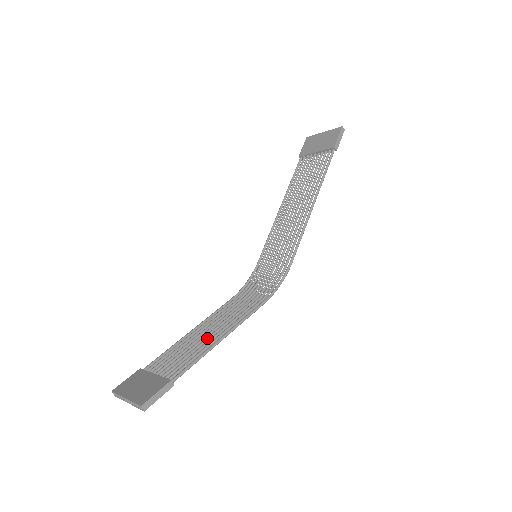
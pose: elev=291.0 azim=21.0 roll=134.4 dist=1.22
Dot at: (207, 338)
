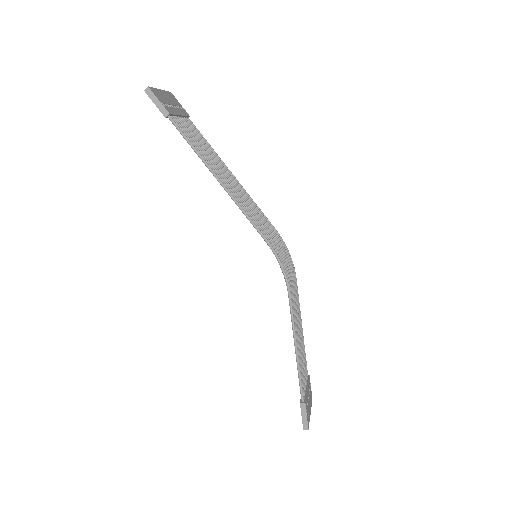
Dot at: occluded
